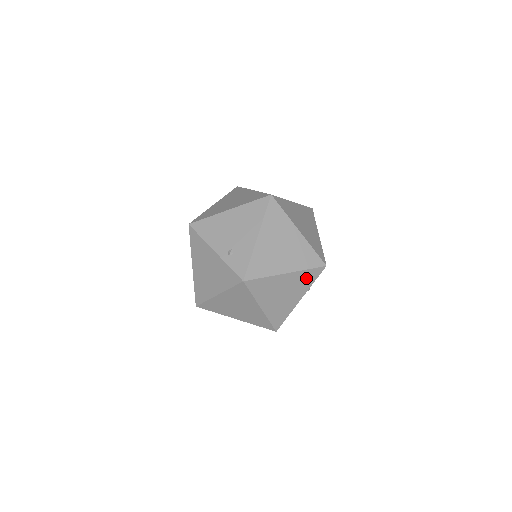
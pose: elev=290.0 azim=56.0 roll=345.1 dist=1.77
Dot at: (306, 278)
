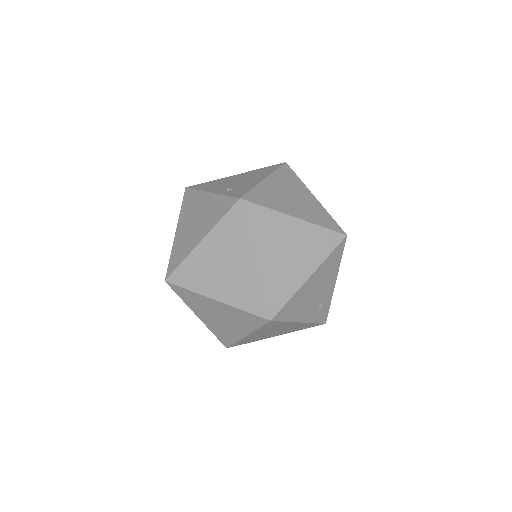
Dot at: (320, 241)
